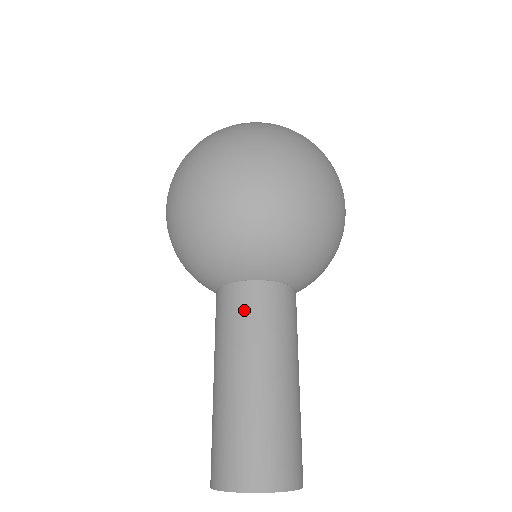
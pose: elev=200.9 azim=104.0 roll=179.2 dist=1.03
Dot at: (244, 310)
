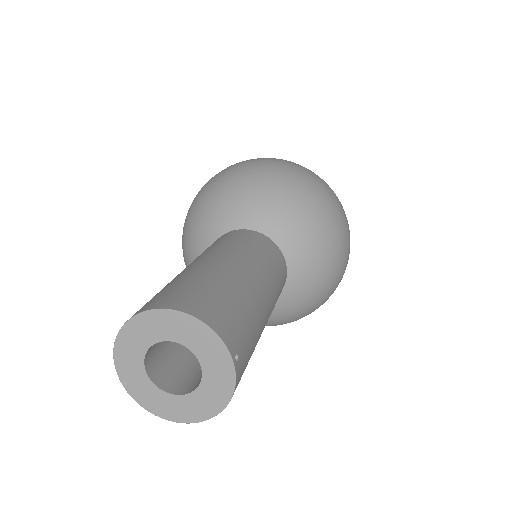
Dot at: (208, 247)
